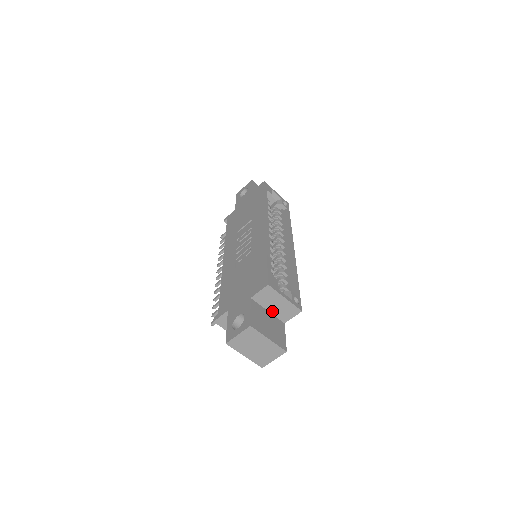
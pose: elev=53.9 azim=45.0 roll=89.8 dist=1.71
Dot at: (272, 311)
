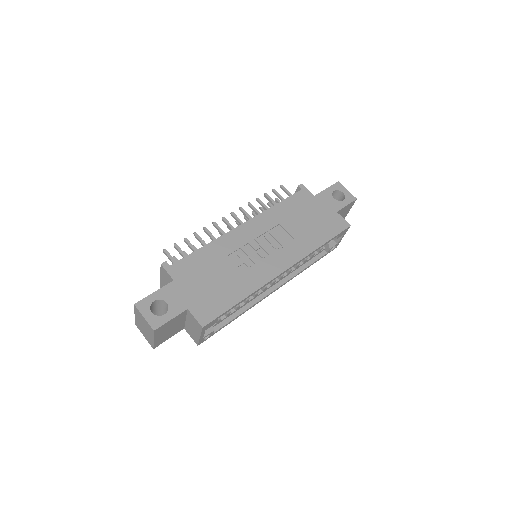
Dot at: (187, 322)
